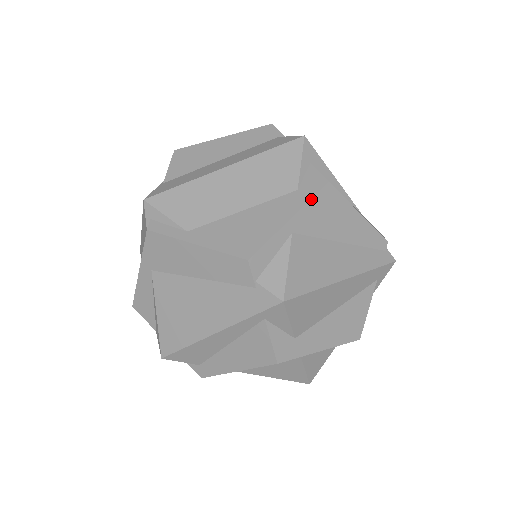
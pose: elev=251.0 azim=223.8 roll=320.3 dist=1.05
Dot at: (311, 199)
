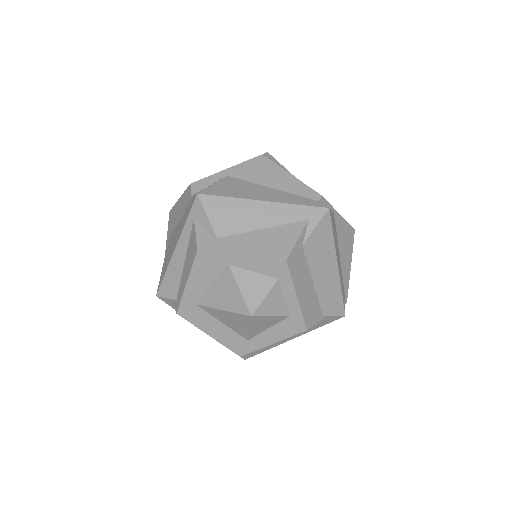
Dot at: (246, 161)
